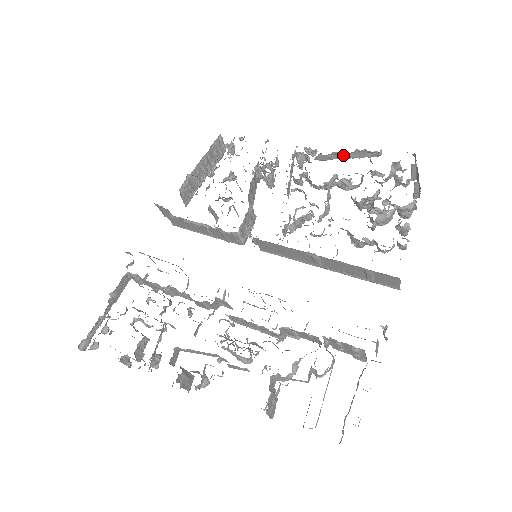
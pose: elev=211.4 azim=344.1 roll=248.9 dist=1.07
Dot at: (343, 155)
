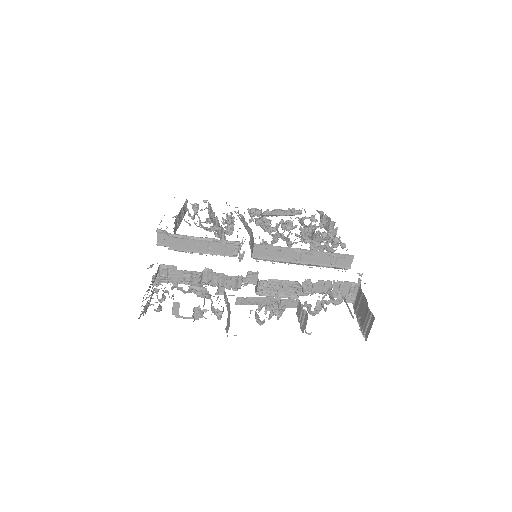
Dot at: (280, 212)
